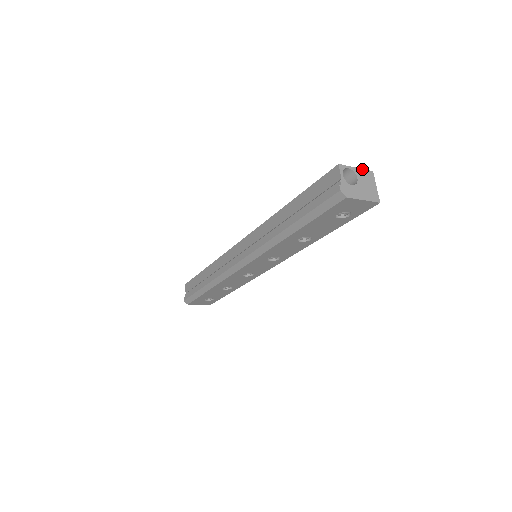
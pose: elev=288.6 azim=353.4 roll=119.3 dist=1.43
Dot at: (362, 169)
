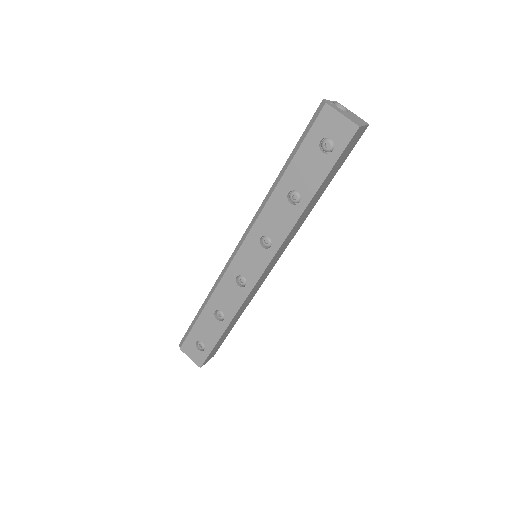
Dot at: occluded
